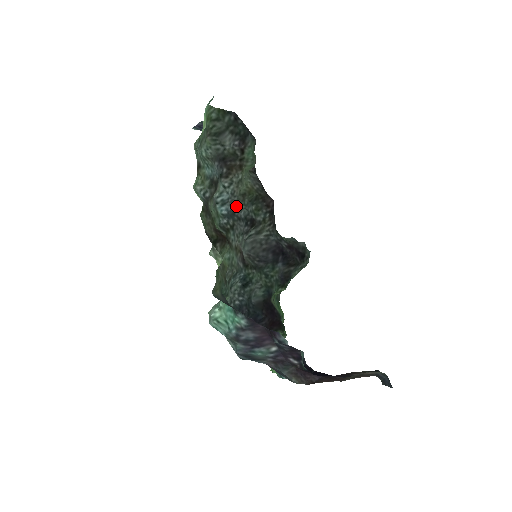
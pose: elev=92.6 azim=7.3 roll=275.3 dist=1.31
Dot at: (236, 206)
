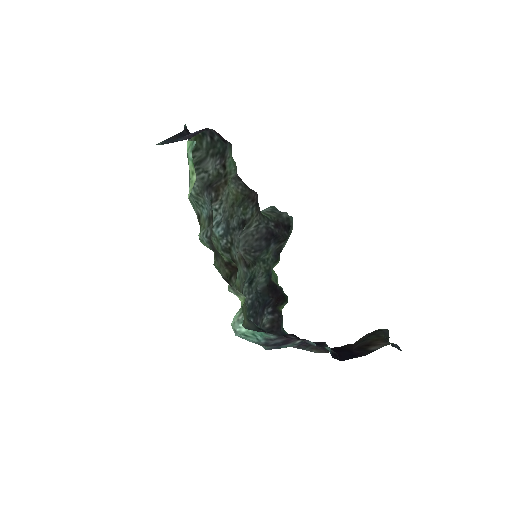
Dot at: (228, 219)
